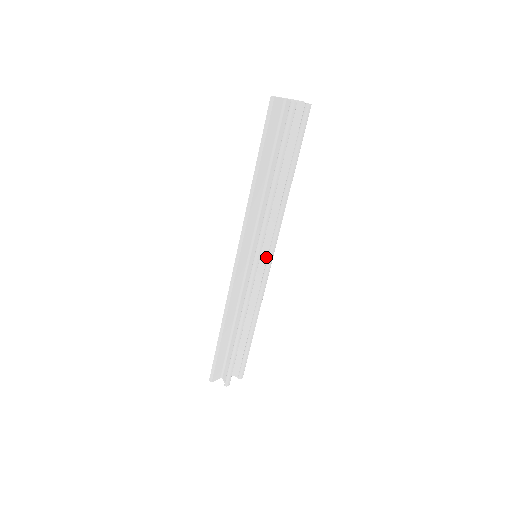
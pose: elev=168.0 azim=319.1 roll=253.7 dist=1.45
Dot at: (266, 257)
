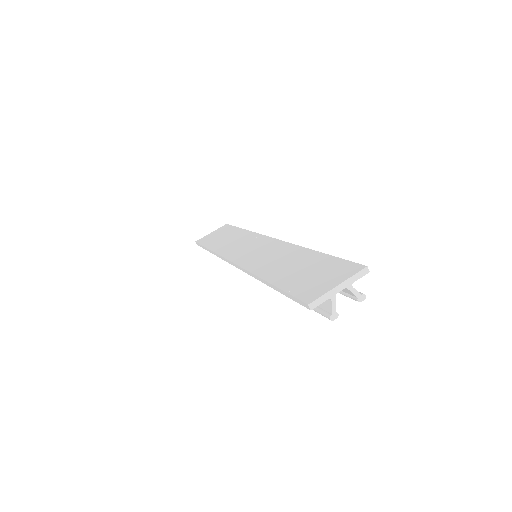
Dot at: occluded
